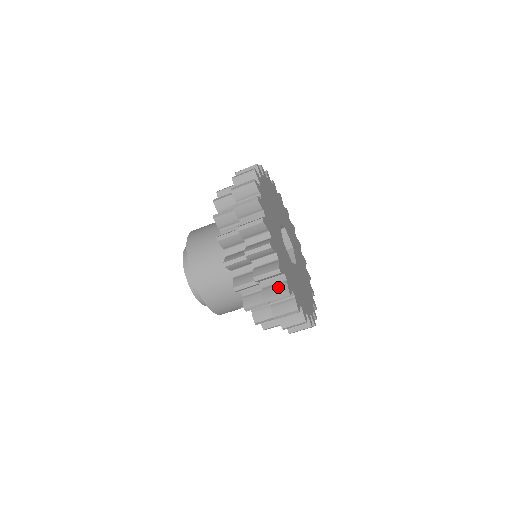
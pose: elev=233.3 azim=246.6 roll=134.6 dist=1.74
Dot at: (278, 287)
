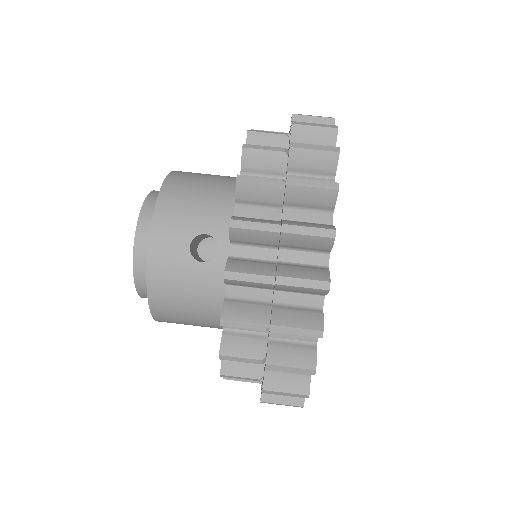
Dot at: occluded
